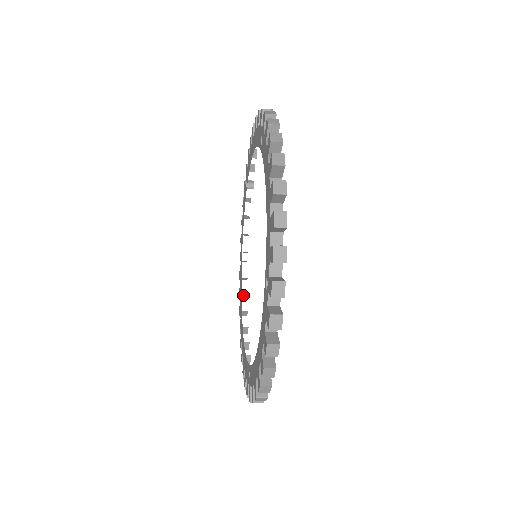
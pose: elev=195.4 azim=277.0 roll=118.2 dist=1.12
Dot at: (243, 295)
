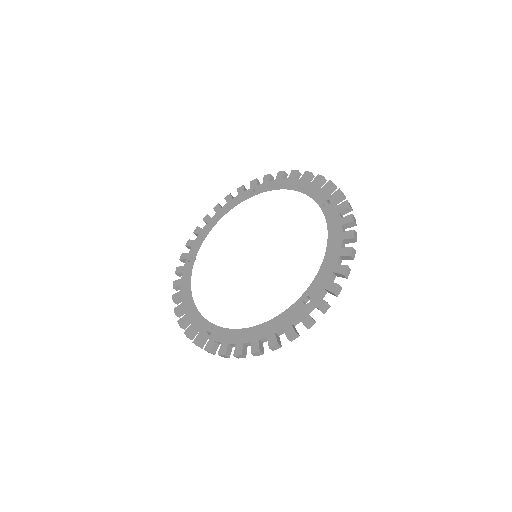
Dot at: (209, 334)
